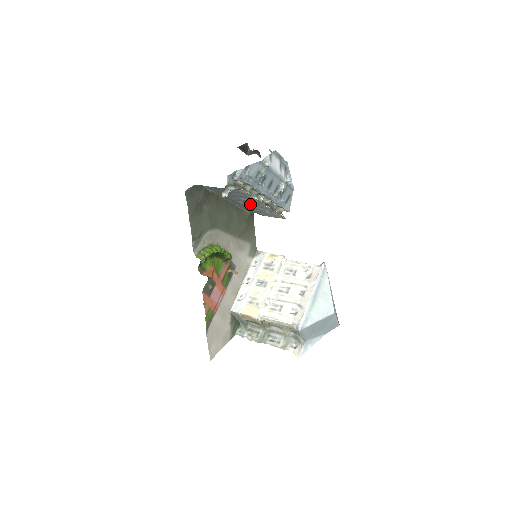
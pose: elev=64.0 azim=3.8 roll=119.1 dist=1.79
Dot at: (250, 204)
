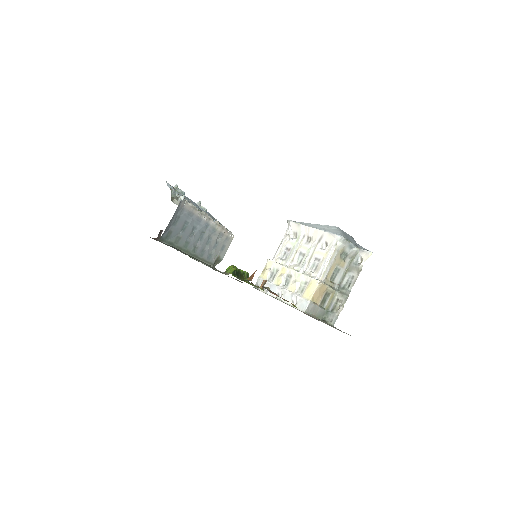
Dot at: (204, 239)
